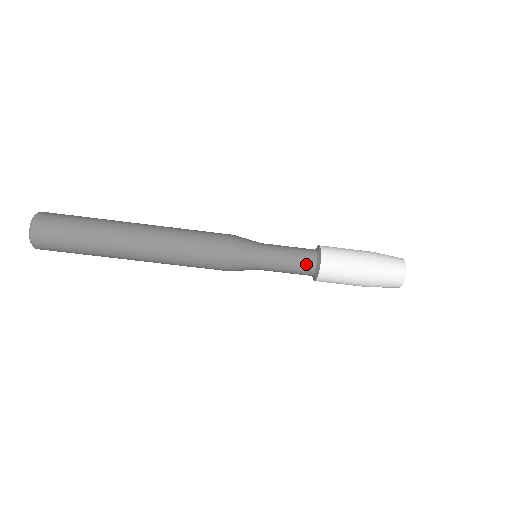
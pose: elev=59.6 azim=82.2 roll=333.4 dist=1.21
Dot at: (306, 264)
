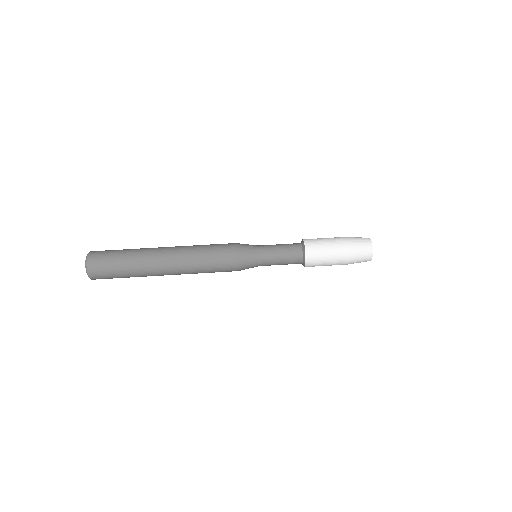
Dot at: (294, 249)
